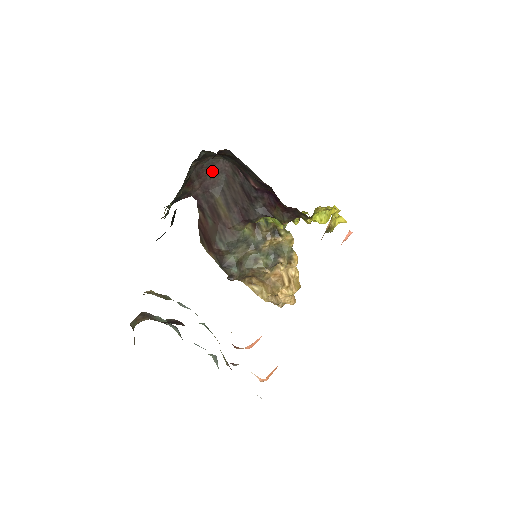
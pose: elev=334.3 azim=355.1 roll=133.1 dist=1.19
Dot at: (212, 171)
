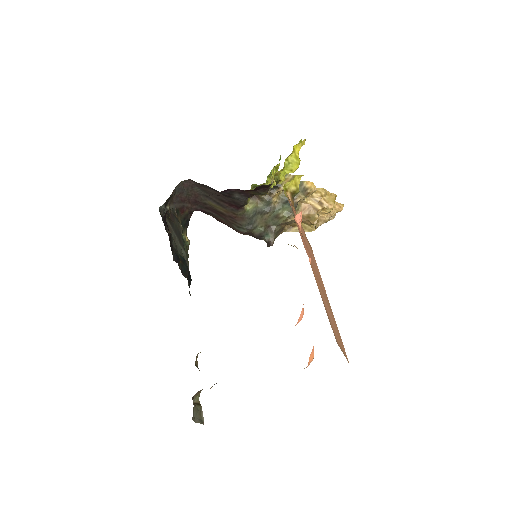
Dot at: (186, 191)
